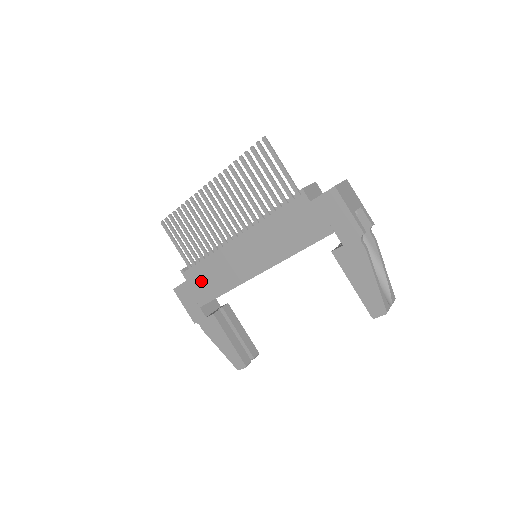
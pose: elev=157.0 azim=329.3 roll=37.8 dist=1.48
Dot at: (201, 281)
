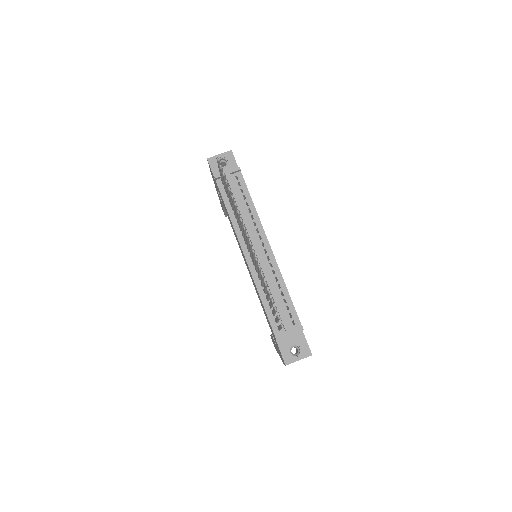
Dot at: occluded
